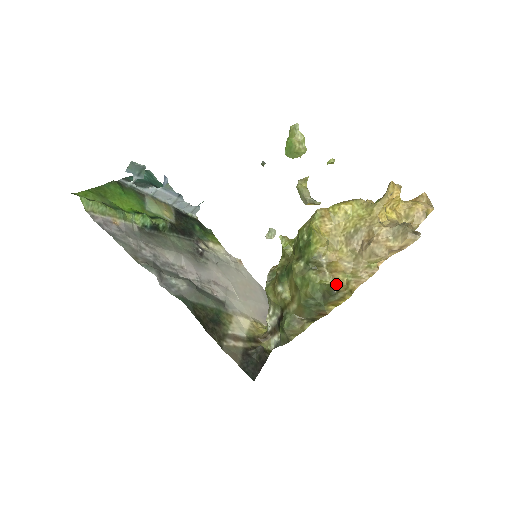
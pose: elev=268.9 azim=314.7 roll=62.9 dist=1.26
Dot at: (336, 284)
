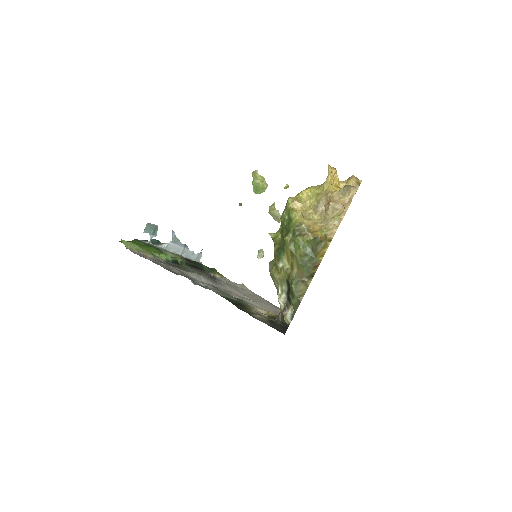
Dot at: occluded
